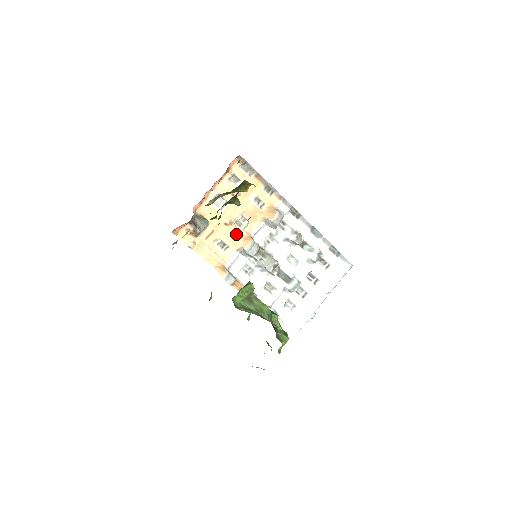
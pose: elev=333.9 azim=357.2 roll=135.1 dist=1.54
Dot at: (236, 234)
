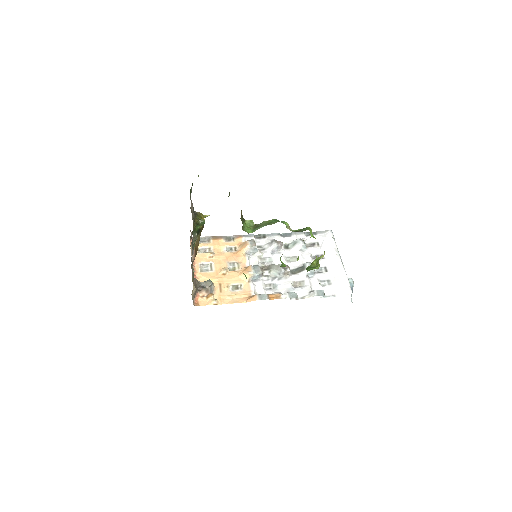
Dot at: (237, 274)
